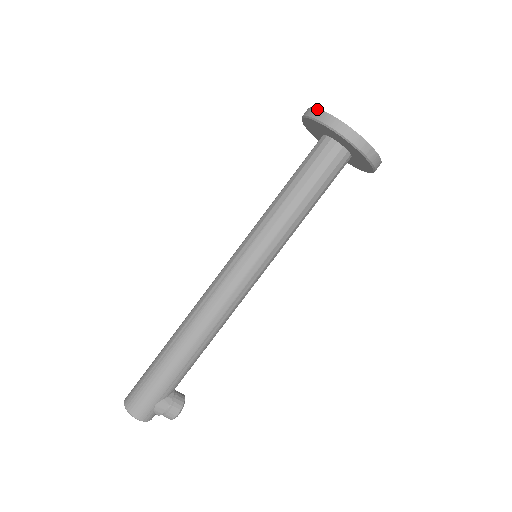
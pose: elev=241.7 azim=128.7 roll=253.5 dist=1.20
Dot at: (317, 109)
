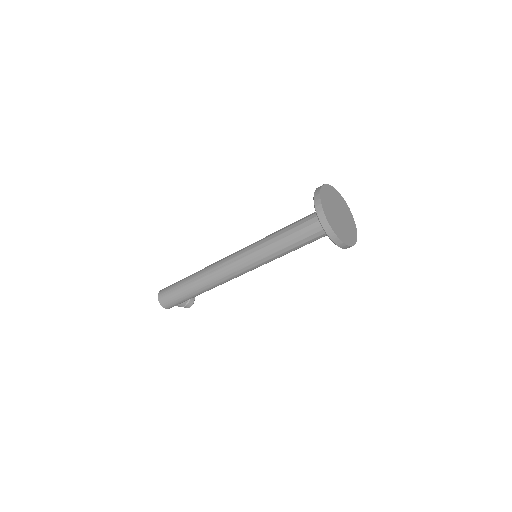
Dot at: (323, 211)
